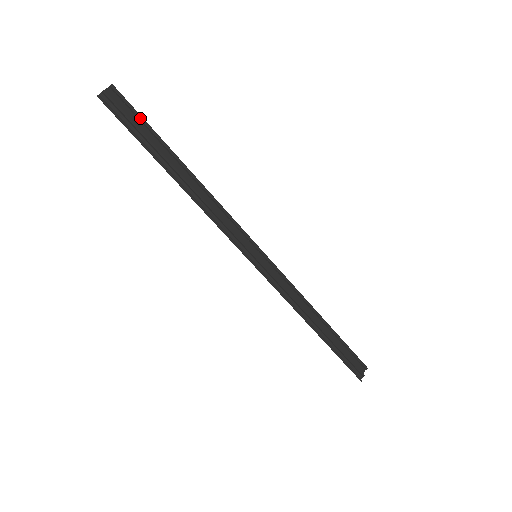
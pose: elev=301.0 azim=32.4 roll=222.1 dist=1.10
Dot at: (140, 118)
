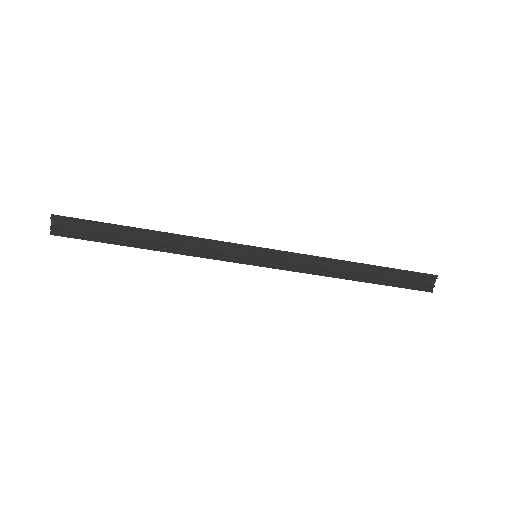
Dot at: (88, 224)
